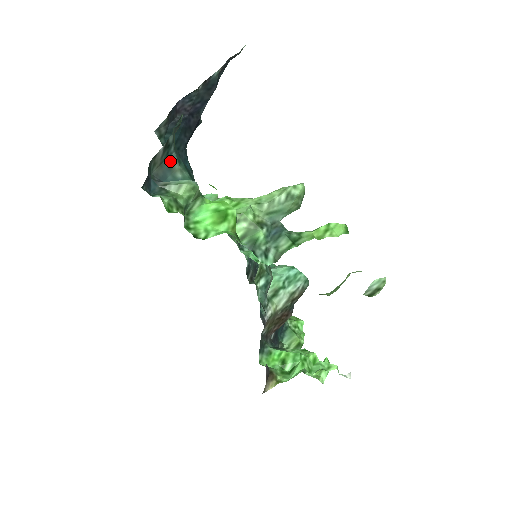
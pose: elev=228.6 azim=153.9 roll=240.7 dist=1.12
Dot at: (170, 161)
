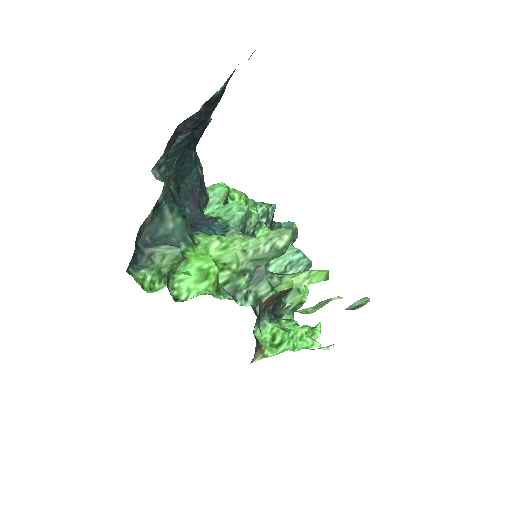
Dot at: (162, 214)
